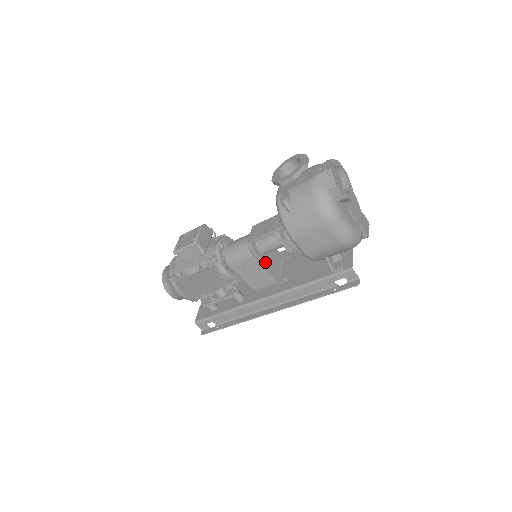
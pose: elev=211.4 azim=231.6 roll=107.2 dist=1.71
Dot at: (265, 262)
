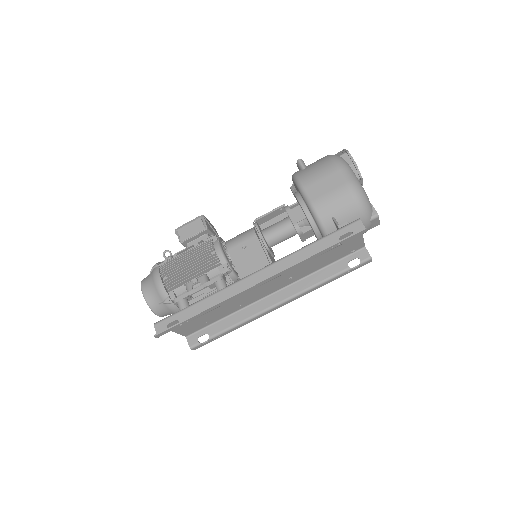
Dot at: (266, 243)
